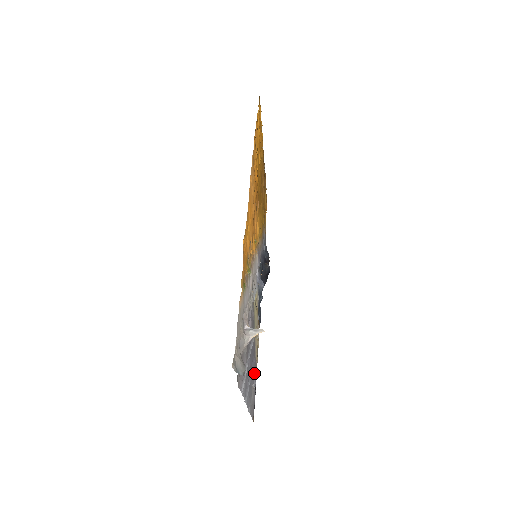
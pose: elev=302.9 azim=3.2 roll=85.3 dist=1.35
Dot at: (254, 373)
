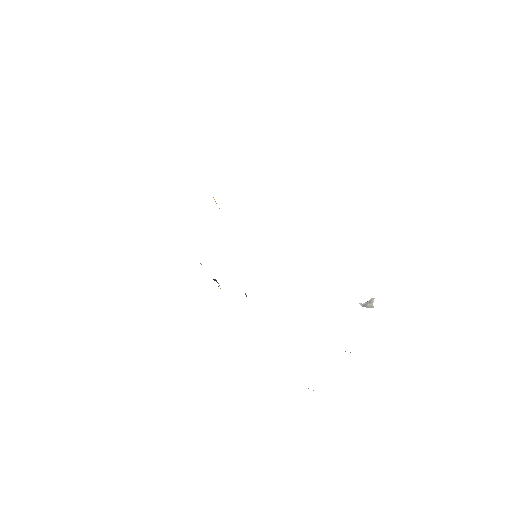
Dot at: occluded
